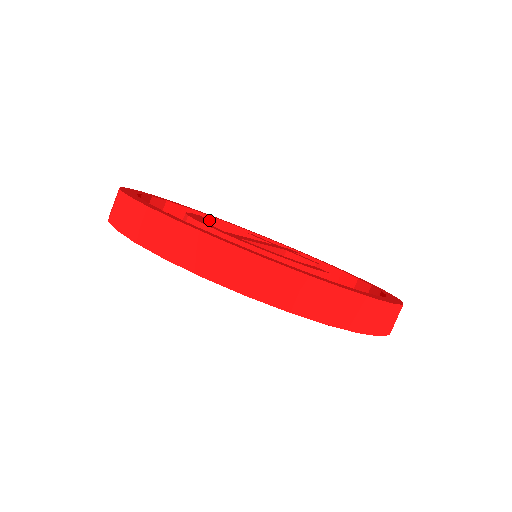
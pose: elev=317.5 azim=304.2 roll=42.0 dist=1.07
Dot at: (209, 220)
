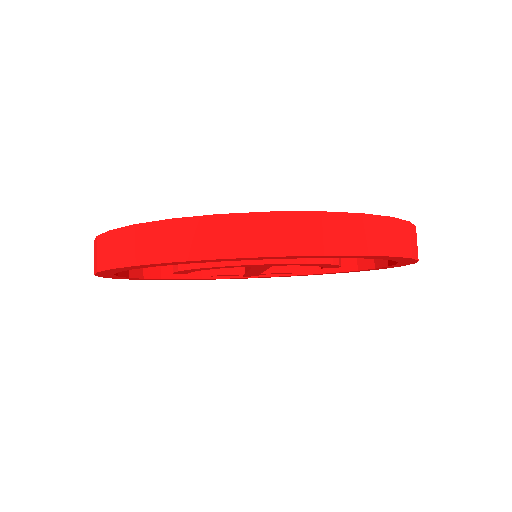
Dot at: occluded
